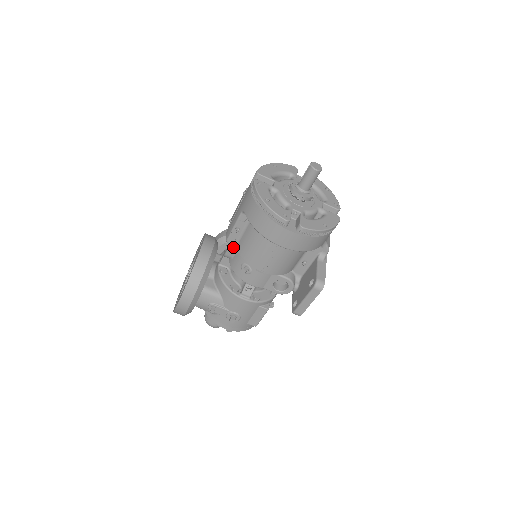
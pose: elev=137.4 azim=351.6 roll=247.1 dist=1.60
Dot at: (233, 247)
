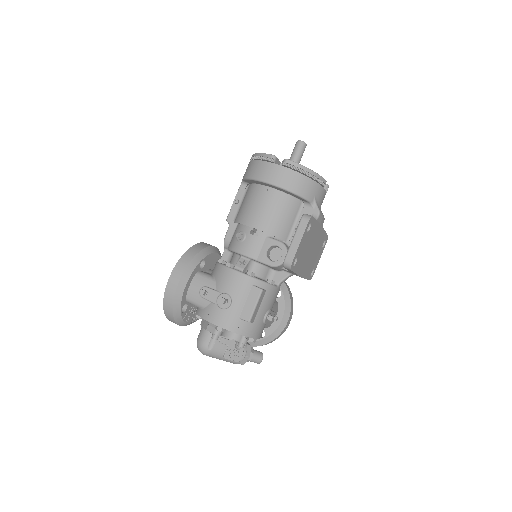
Dot at: (232, 225)
